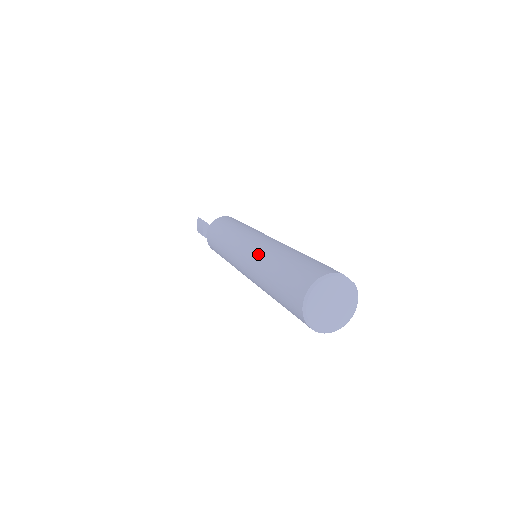
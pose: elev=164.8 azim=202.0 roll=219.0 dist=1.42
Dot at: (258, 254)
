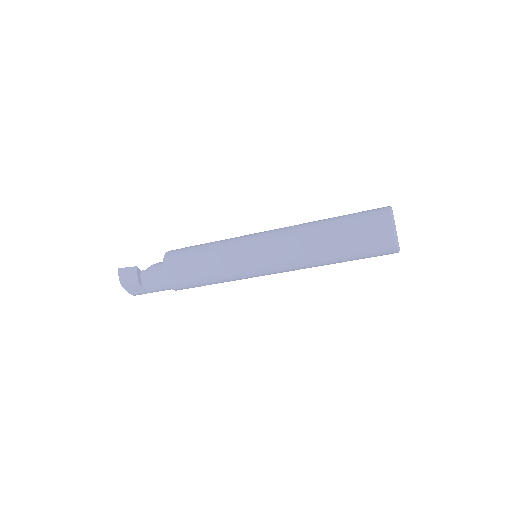
Dot at: (294, 232)
